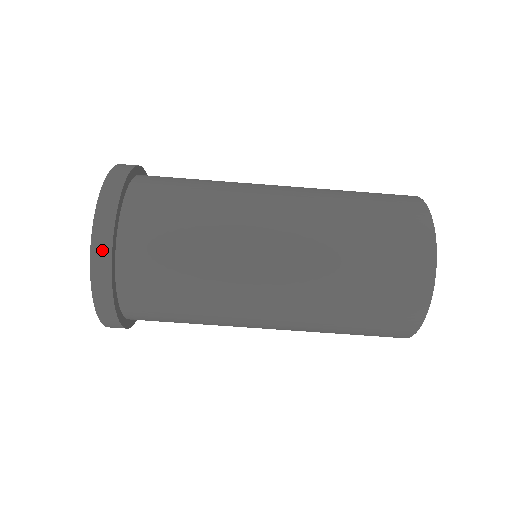
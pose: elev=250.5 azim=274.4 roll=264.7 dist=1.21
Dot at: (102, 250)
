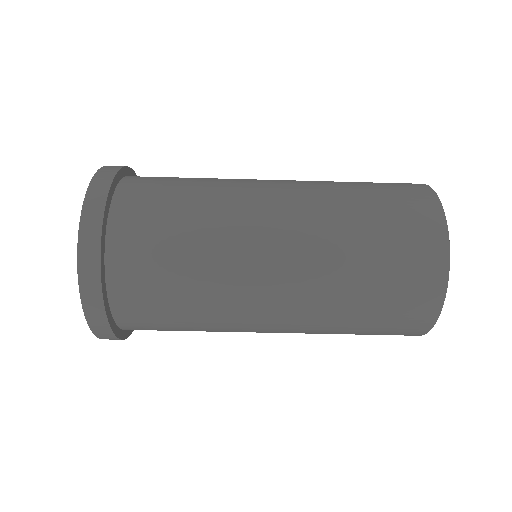
Dot at: (97, 318)
